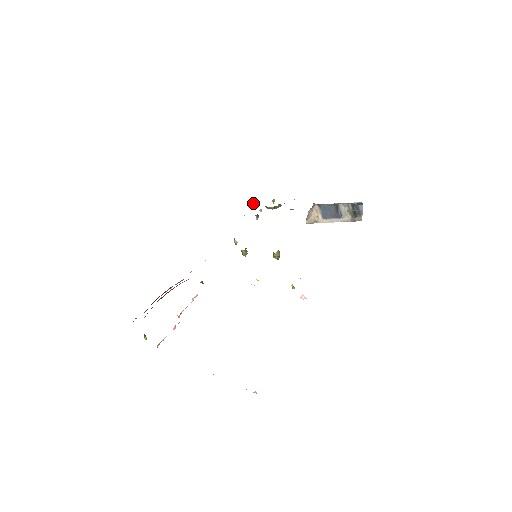
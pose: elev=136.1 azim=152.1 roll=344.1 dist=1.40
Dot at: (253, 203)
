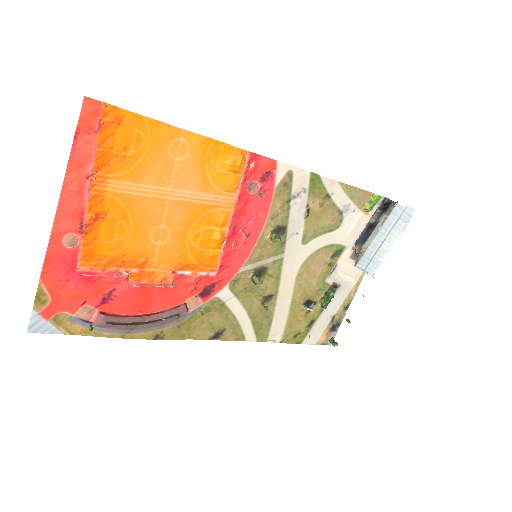
Dot at: (330, 342)
